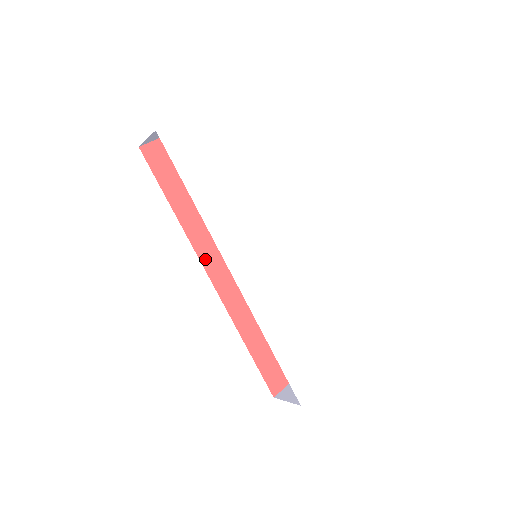
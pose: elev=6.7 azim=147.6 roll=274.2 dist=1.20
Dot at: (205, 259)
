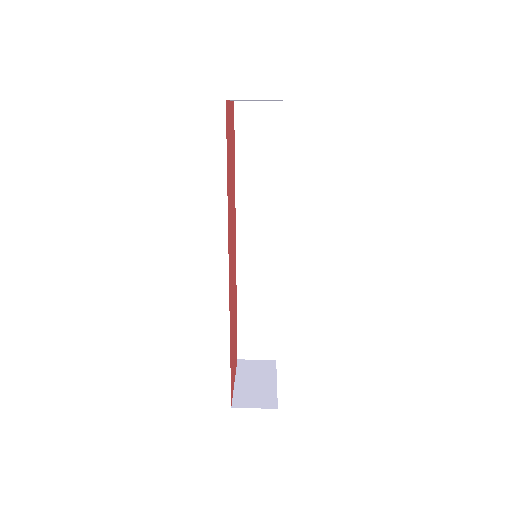
Dot at: (229, 247)
